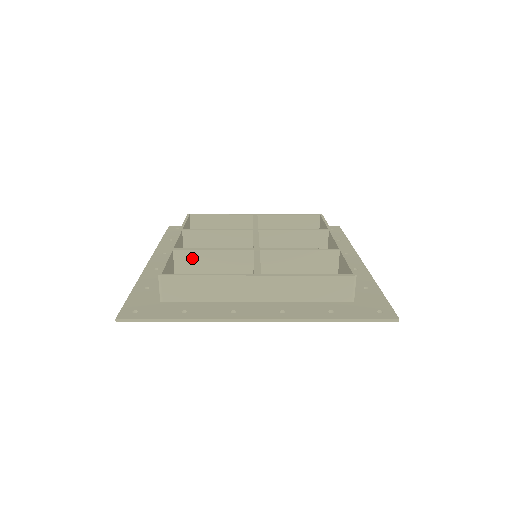
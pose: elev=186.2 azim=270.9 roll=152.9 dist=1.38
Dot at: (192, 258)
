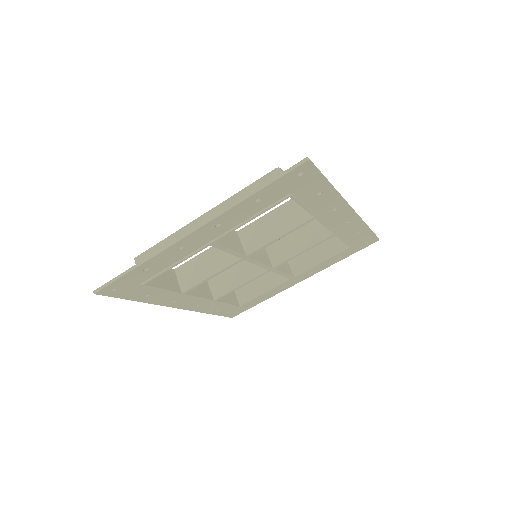
Dot at: (189, 268)
